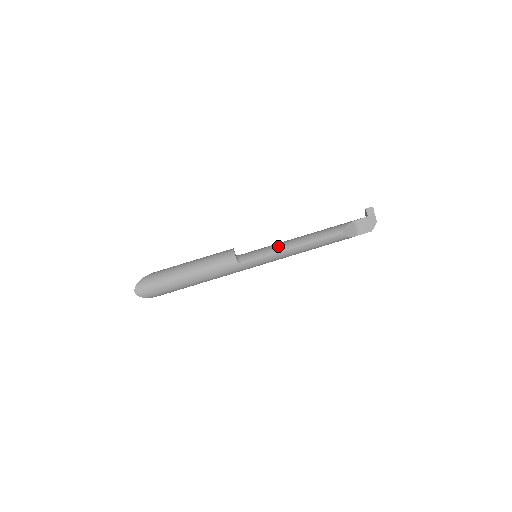
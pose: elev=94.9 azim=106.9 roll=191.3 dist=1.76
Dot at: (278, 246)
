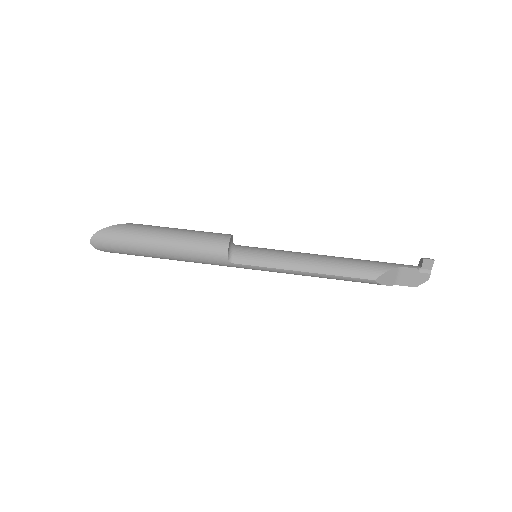
Dot at: (287, 259)
